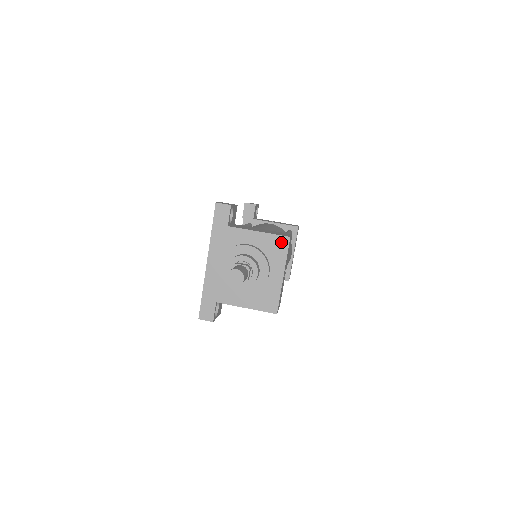
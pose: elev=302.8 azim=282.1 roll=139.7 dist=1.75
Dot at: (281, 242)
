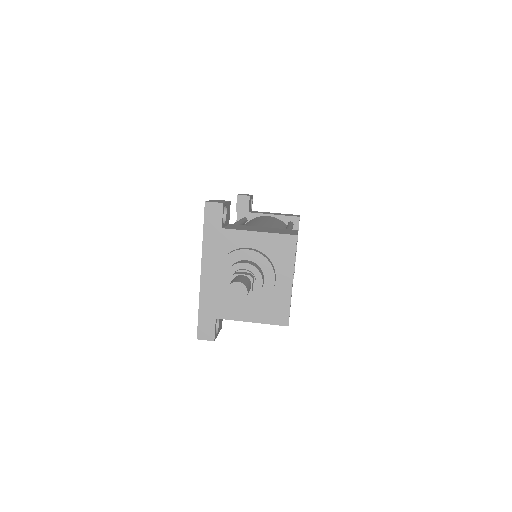
Dot at: (287, 242)
